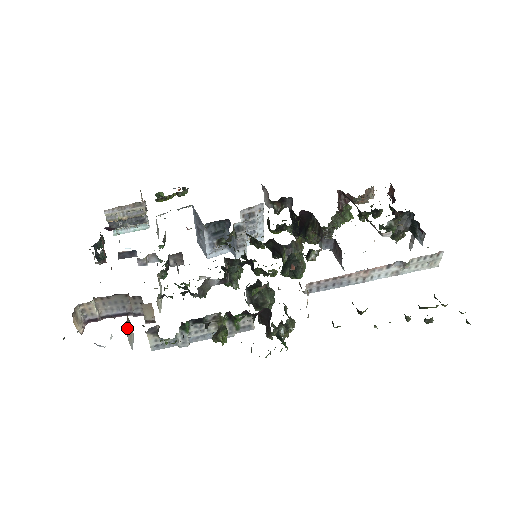
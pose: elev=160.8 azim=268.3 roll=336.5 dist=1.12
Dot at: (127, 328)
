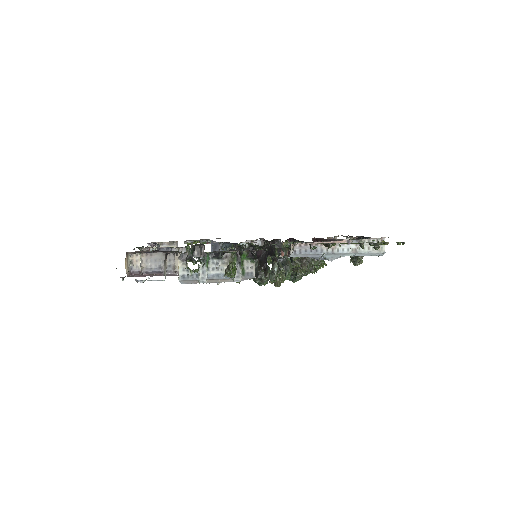
Dot at: (166, 253)
